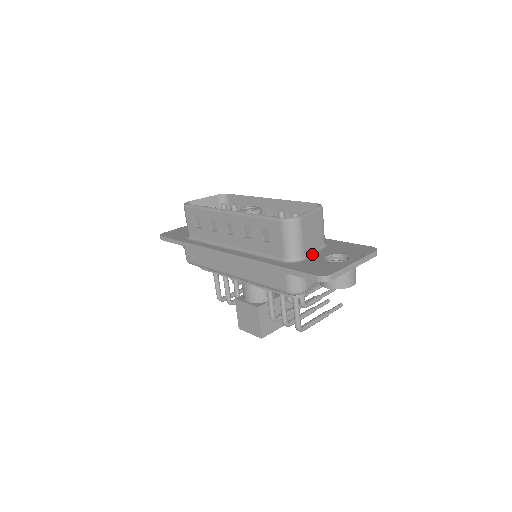
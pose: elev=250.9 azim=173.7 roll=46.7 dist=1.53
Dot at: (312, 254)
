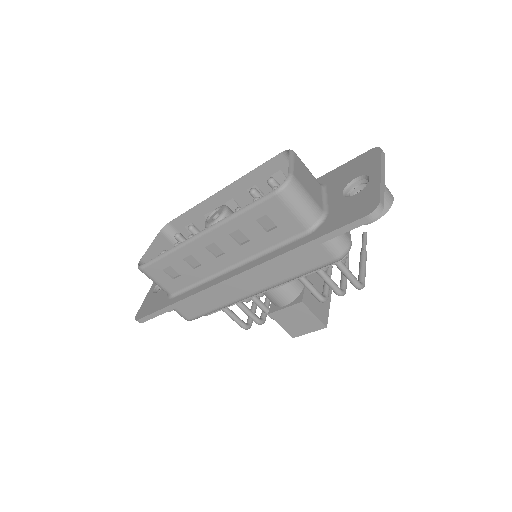
Dot at: (325, 203)
